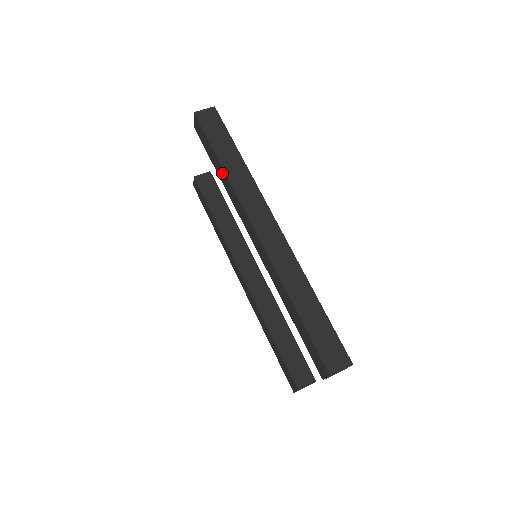
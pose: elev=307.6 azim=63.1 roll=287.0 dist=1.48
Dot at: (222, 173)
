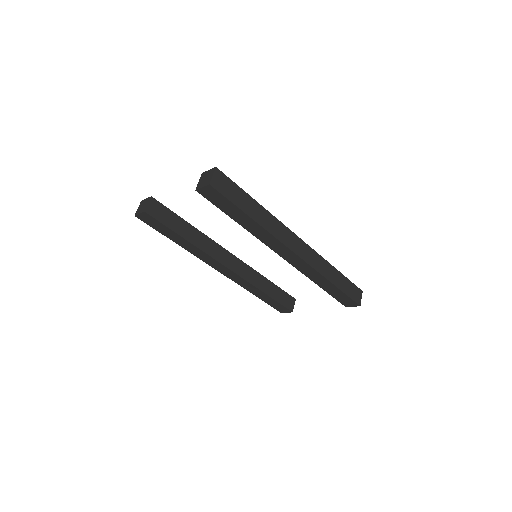
Dot at: (251, 224)
